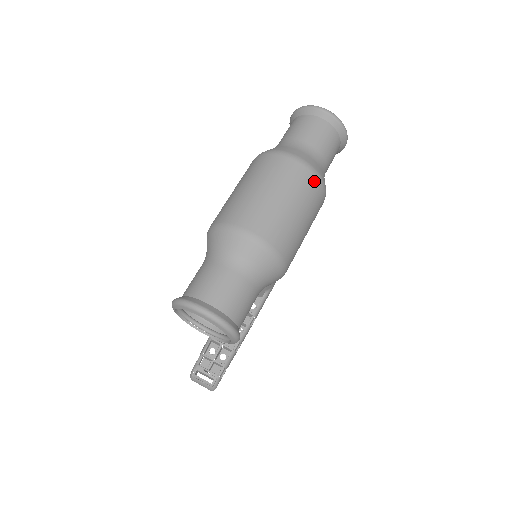
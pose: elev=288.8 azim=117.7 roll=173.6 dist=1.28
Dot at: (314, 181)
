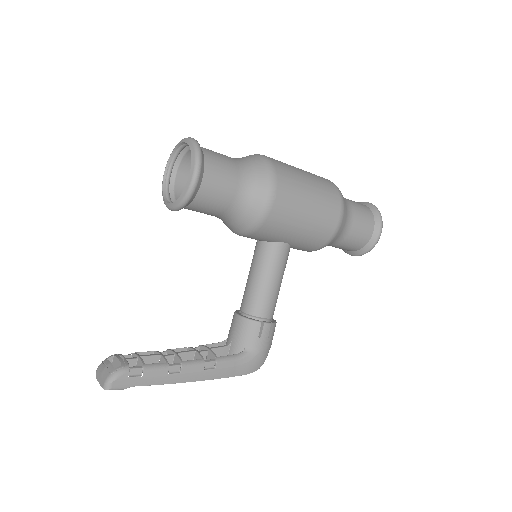
Dot at: (333, 187)
